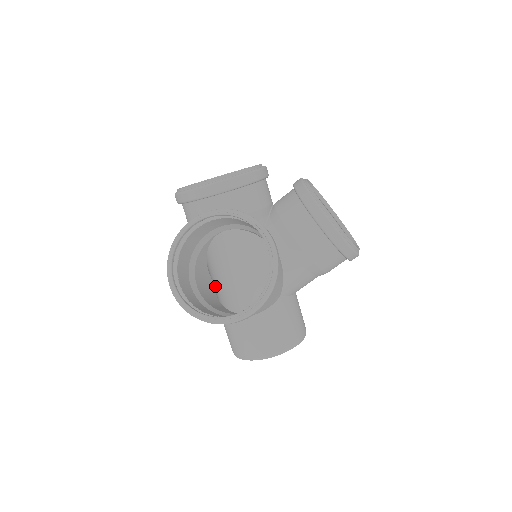
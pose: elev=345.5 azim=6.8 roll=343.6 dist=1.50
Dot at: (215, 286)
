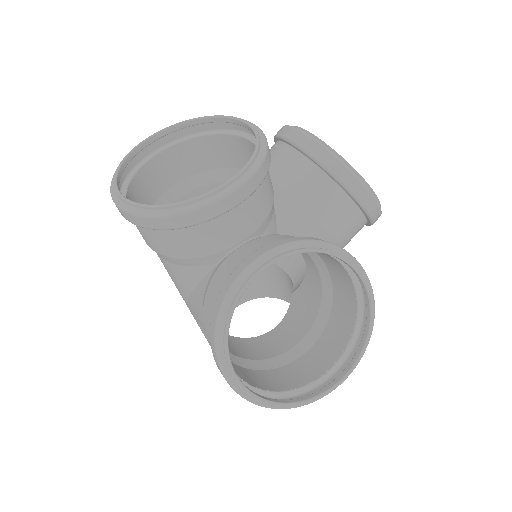
Dot at: occluded
